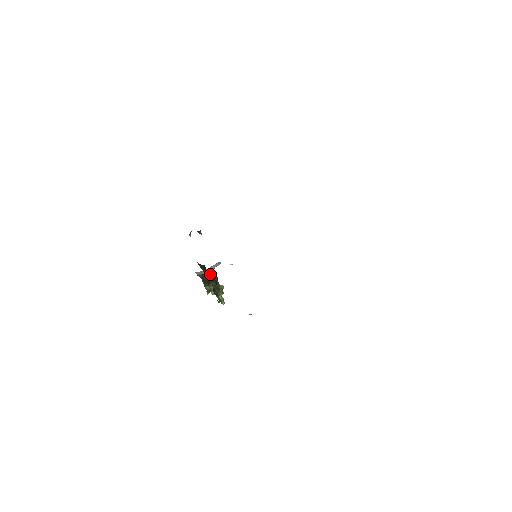
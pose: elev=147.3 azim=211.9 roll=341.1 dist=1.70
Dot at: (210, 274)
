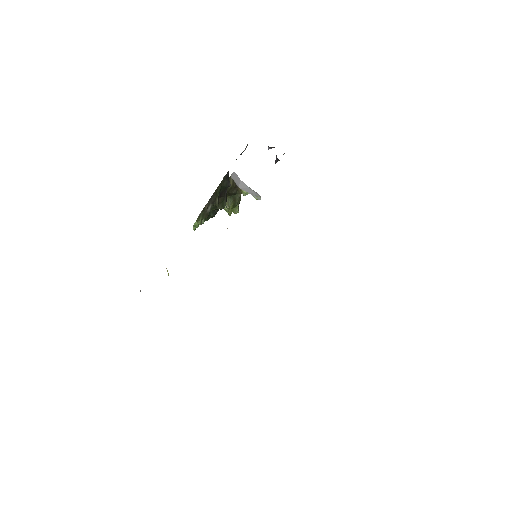
Dot at: (222, 197)
